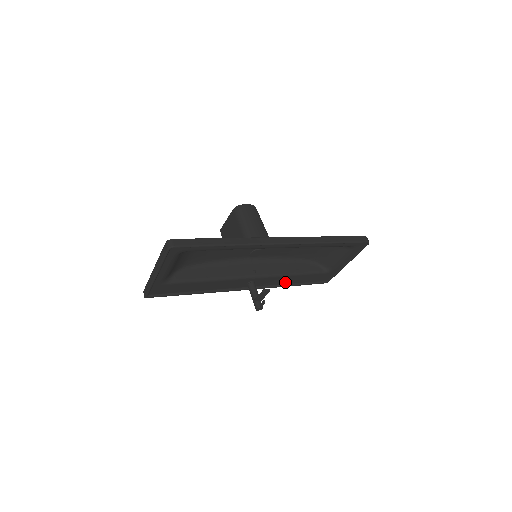
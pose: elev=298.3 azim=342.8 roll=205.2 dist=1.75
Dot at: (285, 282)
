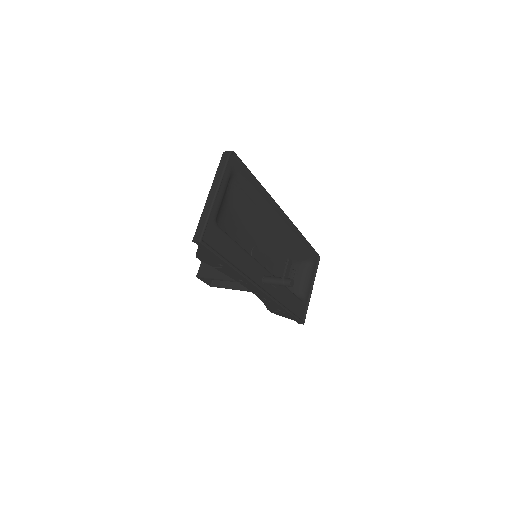
Dot at: (282, 300)
